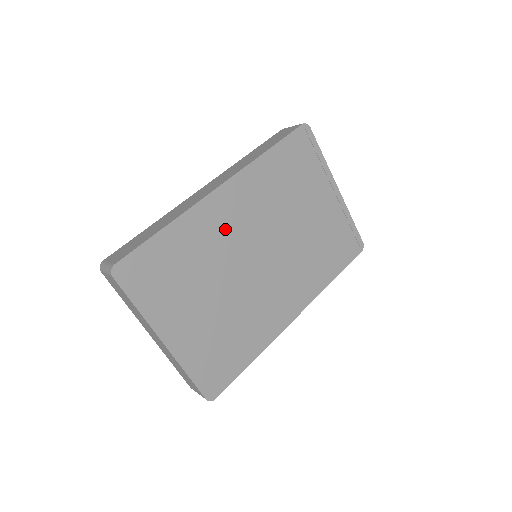
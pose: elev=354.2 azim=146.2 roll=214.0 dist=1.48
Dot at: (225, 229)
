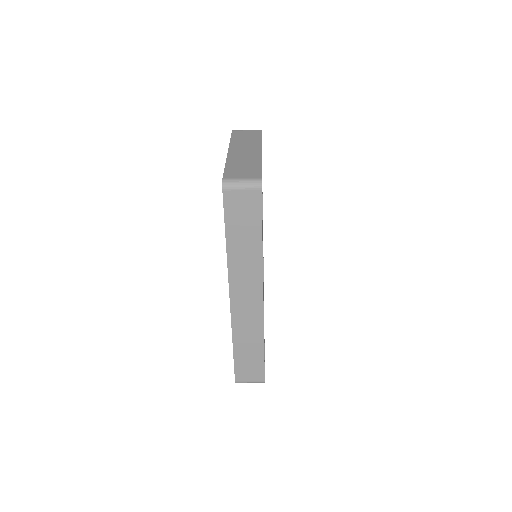
Dot at: occluded
